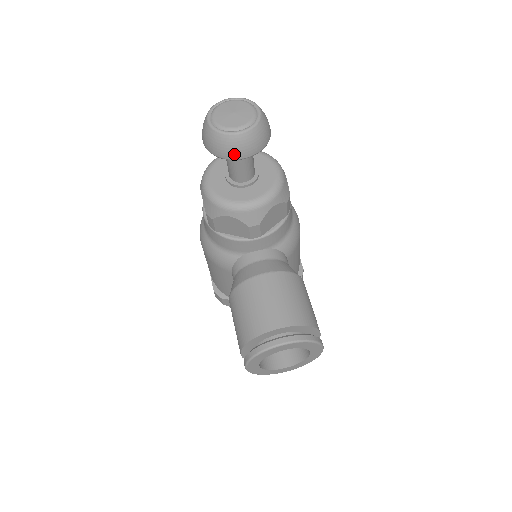
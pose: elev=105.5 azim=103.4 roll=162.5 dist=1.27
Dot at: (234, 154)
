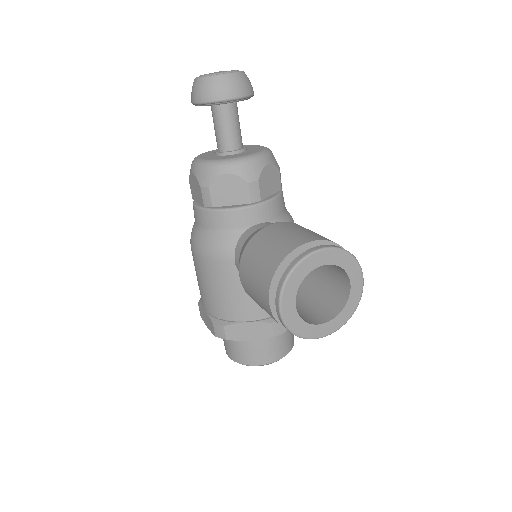
Dot at: (226, 93)
